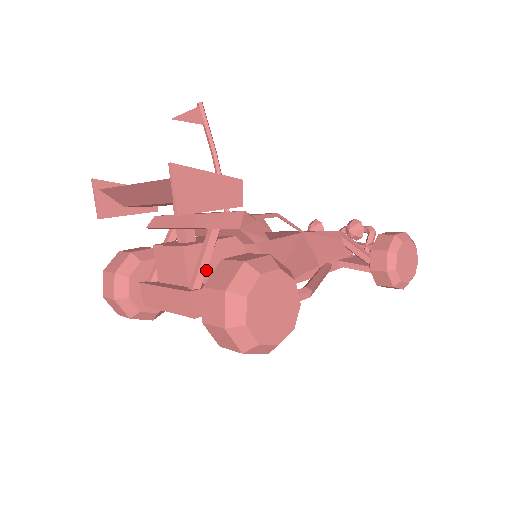
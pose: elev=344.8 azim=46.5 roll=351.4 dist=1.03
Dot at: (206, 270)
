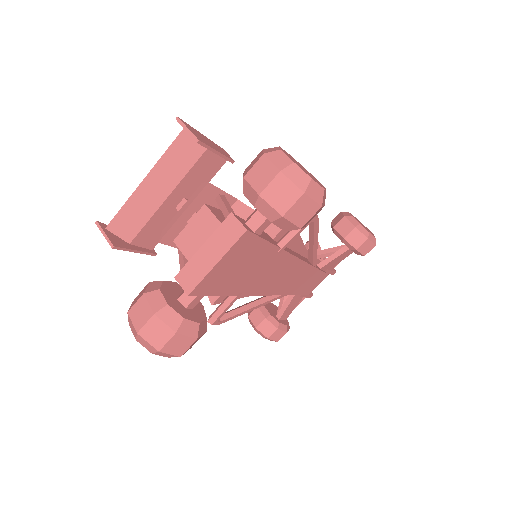
Dot at: (232, 210)
